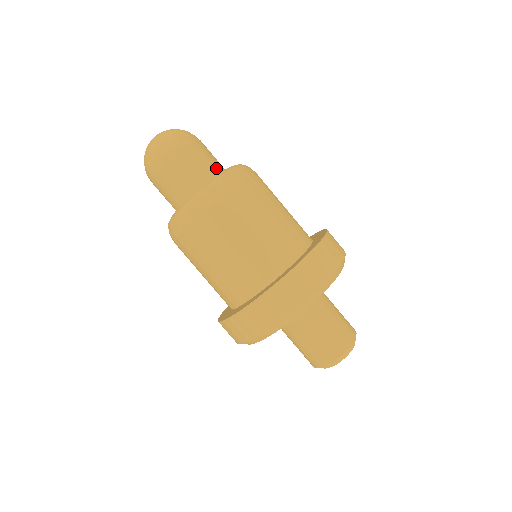
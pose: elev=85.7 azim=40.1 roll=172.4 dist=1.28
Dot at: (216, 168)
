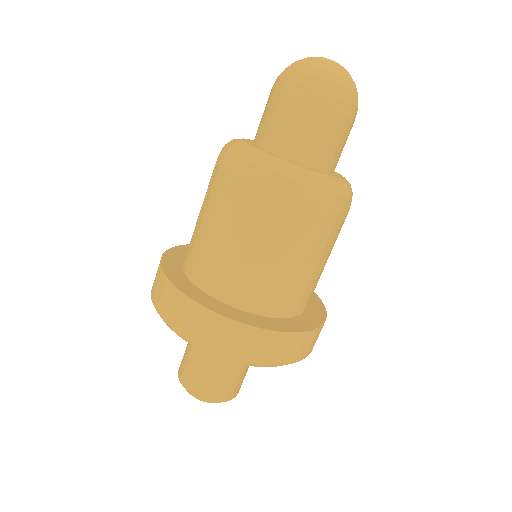
Dot at: (336, 164)
